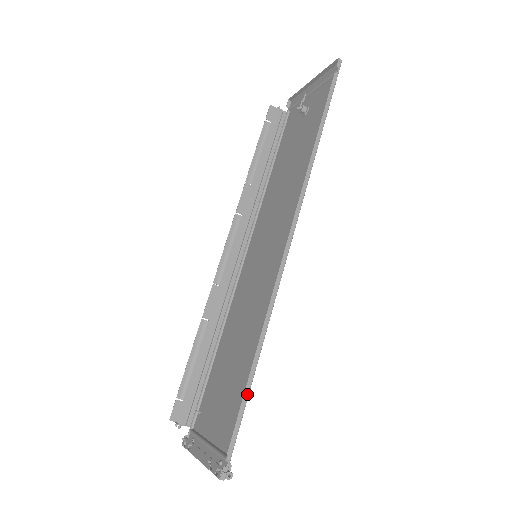
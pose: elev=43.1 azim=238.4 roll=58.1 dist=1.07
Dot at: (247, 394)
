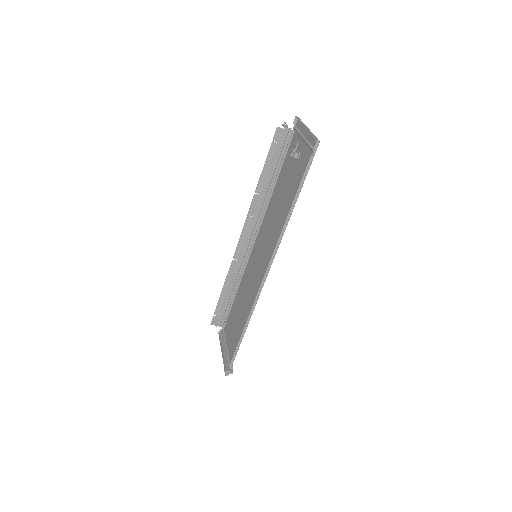
Dot at: (239, 346)
